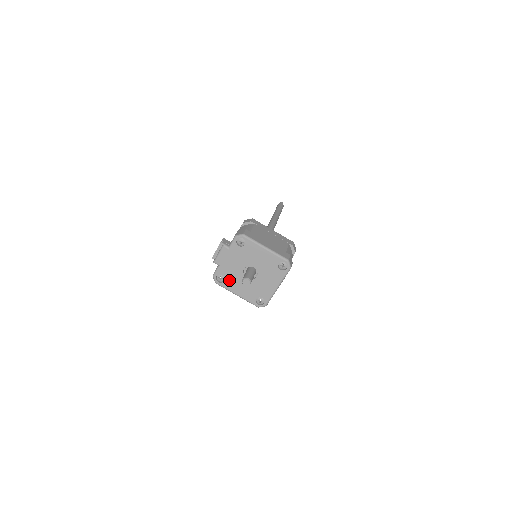
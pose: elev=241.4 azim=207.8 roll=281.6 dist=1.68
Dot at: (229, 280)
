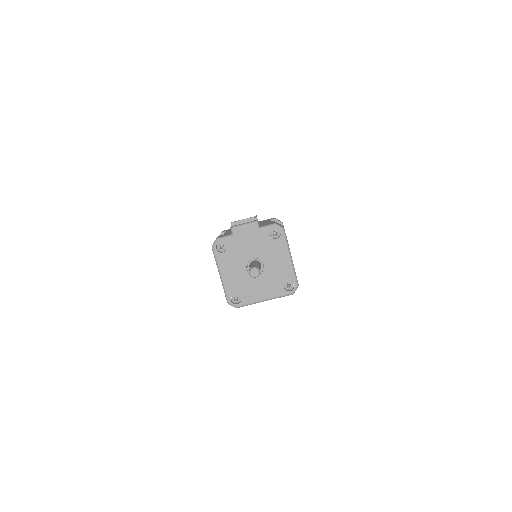
Dot at: (228, 256)
